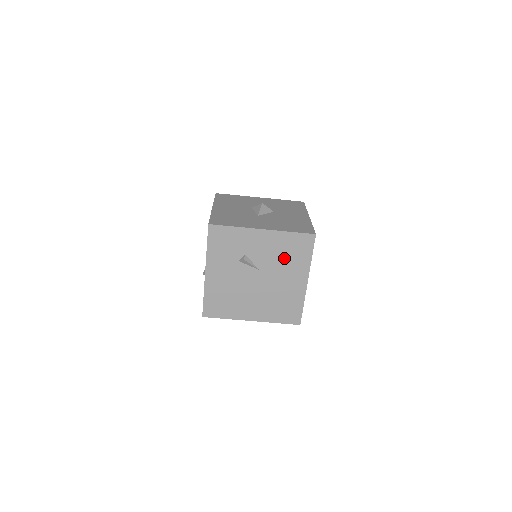
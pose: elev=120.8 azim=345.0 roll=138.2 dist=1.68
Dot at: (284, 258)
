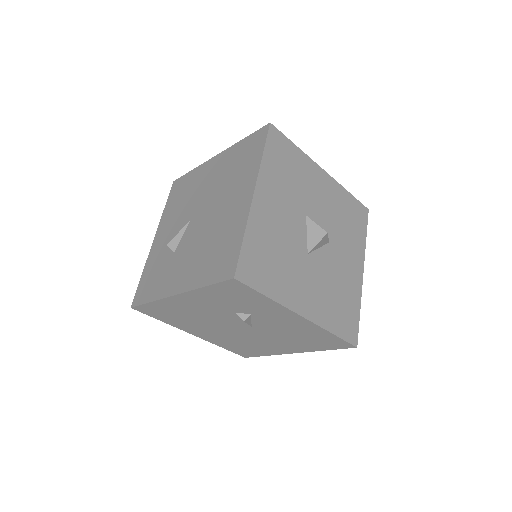
Dot at: (294, 337)
